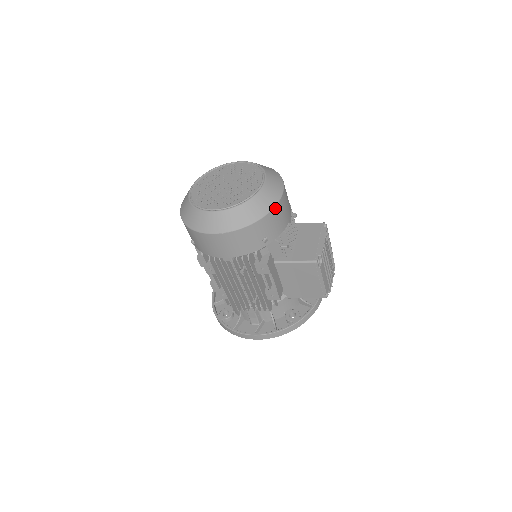
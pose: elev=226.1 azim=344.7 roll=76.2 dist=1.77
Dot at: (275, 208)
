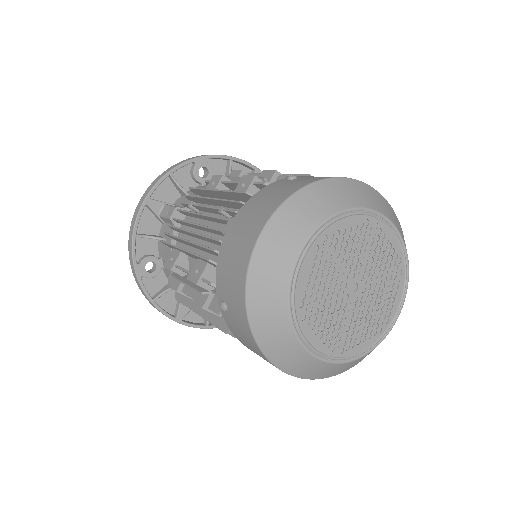
Dot at: occluded
